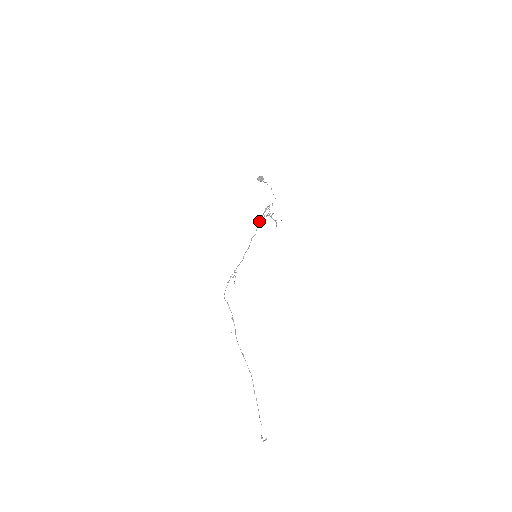
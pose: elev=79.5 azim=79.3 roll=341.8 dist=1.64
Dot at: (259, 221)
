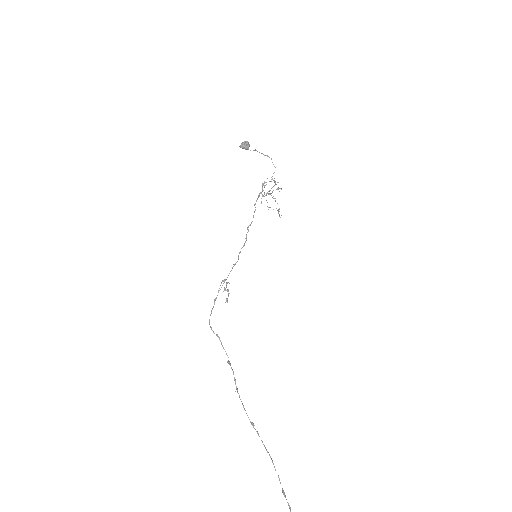
Dot at: (256, 201)
